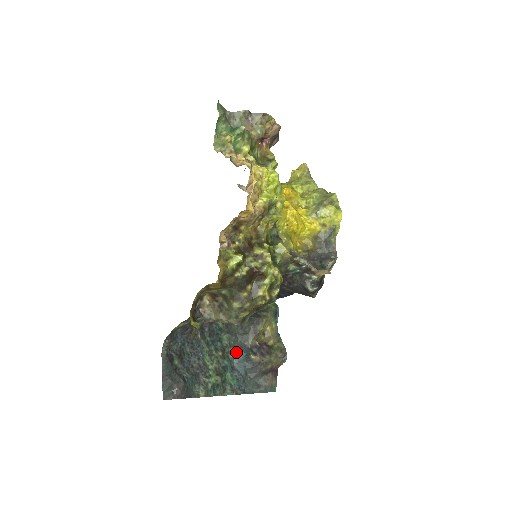
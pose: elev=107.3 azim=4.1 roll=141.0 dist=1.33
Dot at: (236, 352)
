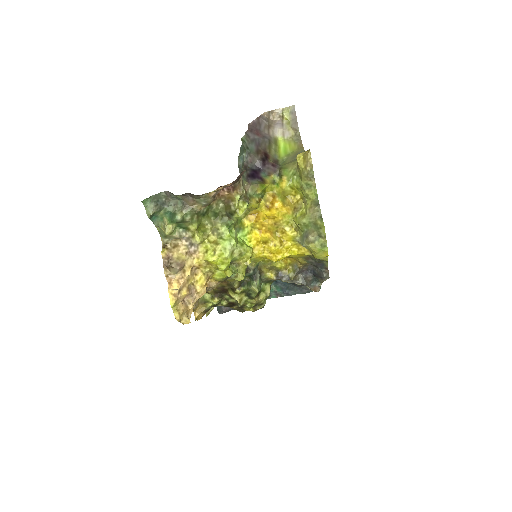
Dot at: occluded
